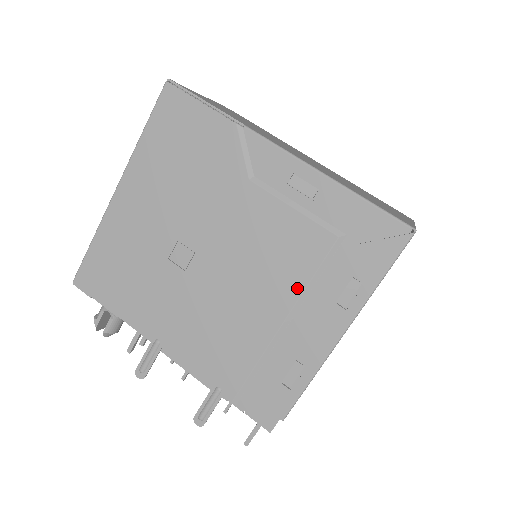
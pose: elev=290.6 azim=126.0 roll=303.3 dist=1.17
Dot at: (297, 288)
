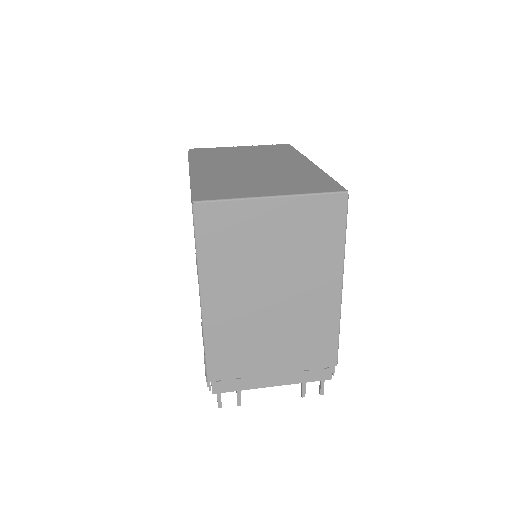
Dot at: occluded
